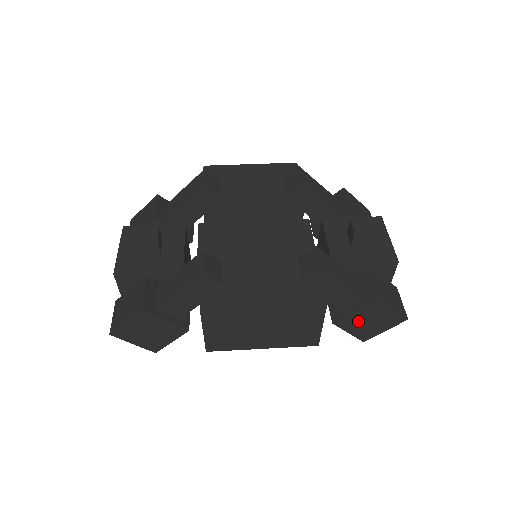
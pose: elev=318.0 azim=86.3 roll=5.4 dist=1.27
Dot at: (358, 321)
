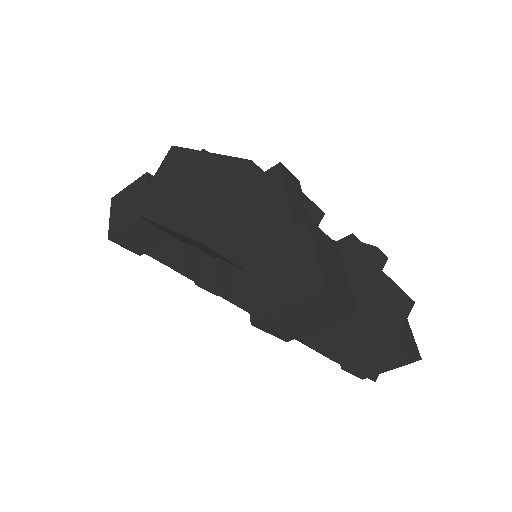
Dot at: (268, 263)
